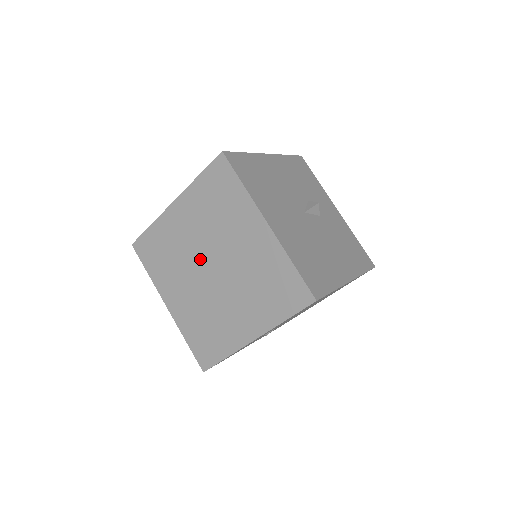
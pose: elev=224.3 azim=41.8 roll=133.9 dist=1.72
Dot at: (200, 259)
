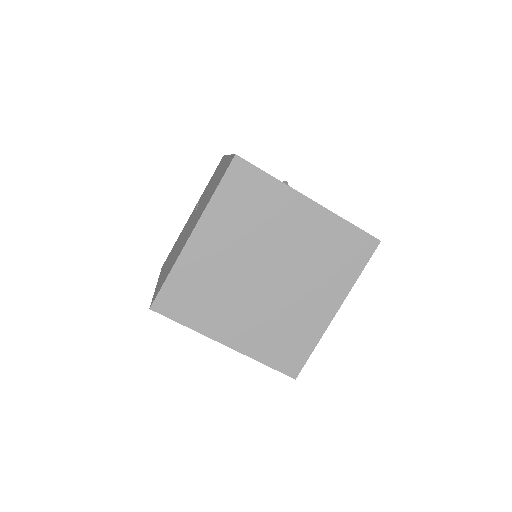
Dot at: (250, 272)
